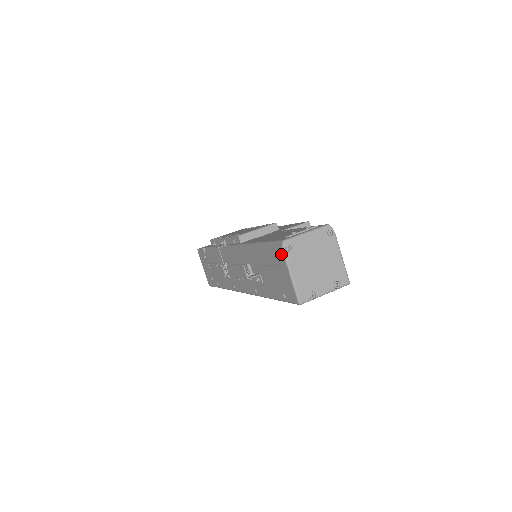
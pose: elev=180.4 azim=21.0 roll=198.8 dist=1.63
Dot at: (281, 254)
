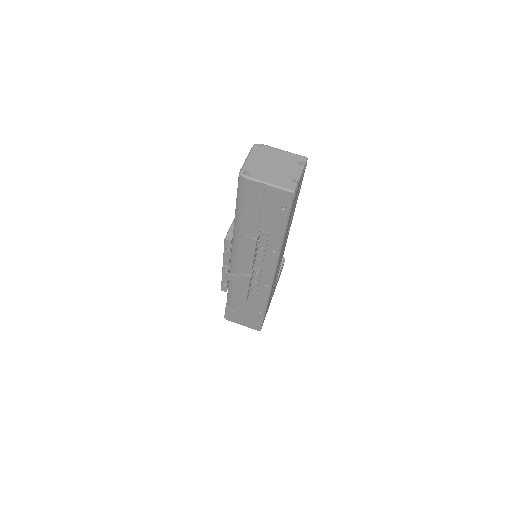
Dot at: (248, 182)
